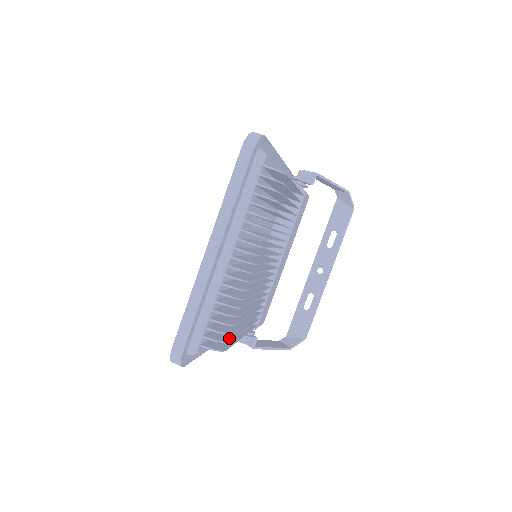
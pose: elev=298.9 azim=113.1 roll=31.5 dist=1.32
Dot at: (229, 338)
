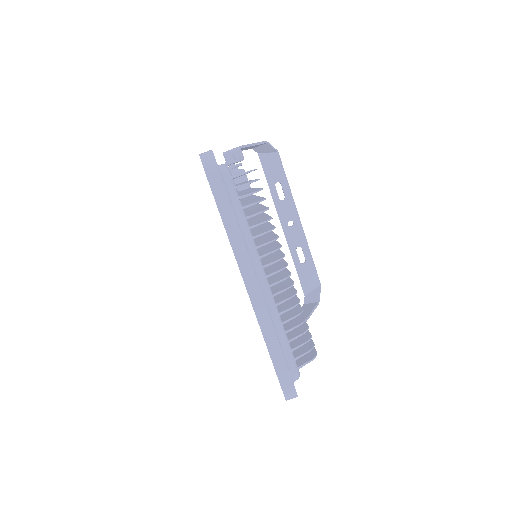
Dot at: occluded
